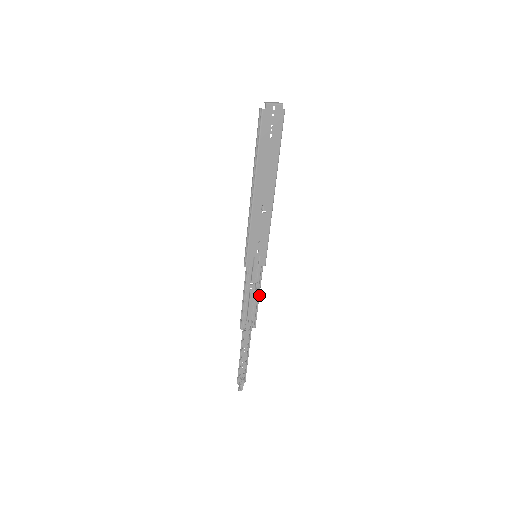
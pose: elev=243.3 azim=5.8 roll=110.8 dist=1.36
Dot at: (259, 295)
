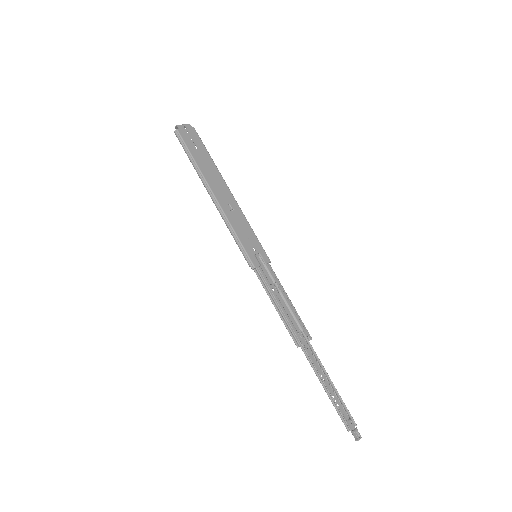
Dot at: (288, 297)
